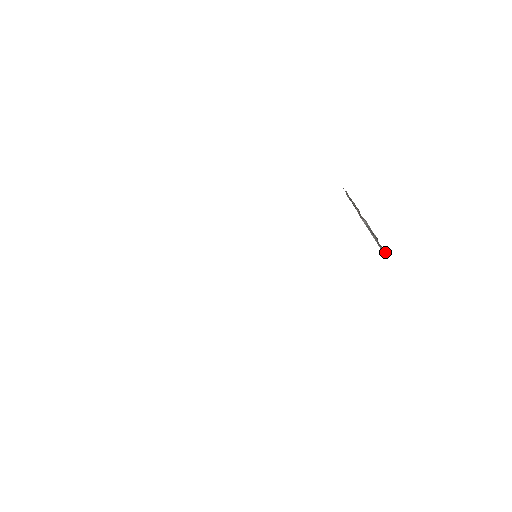
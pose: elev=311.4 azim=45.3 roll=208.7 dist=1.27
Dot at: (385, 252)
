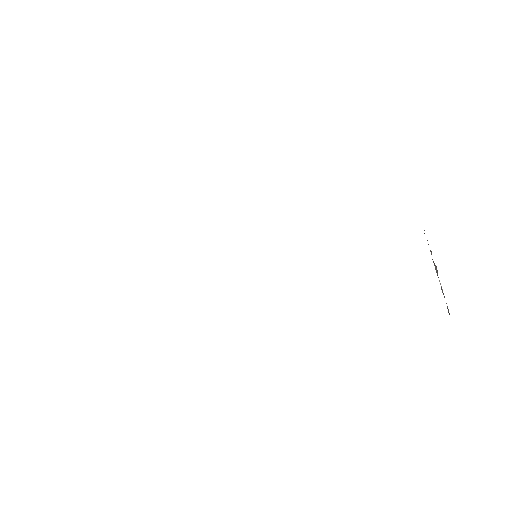
Dot at: (449, 313)
